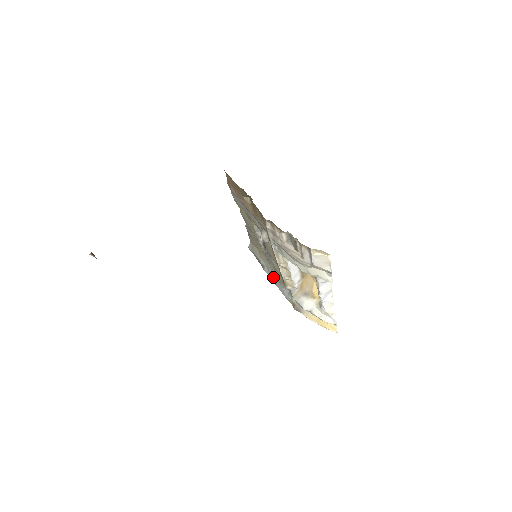
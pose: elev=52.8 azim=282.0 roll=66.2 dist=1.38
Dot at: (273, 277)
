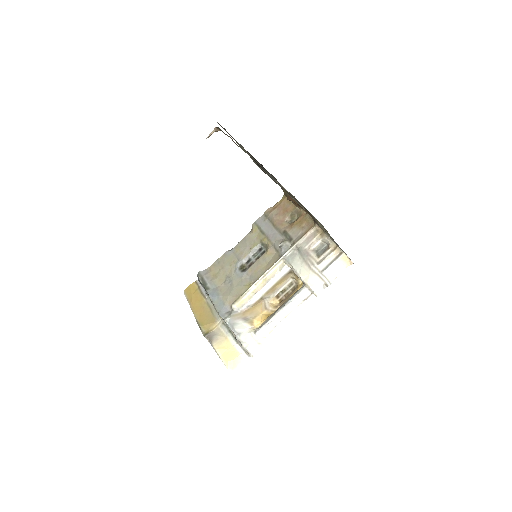
Dot at: (217, 296)
